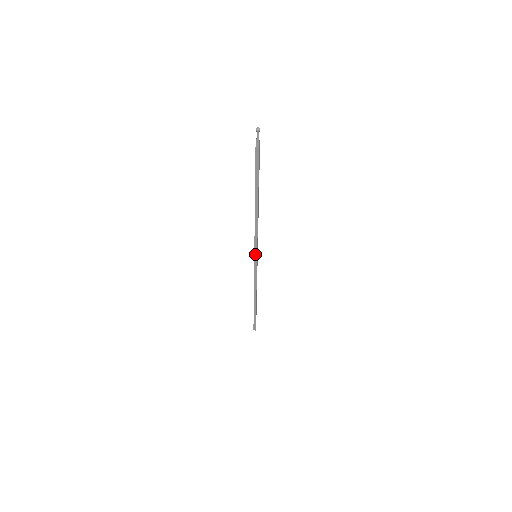
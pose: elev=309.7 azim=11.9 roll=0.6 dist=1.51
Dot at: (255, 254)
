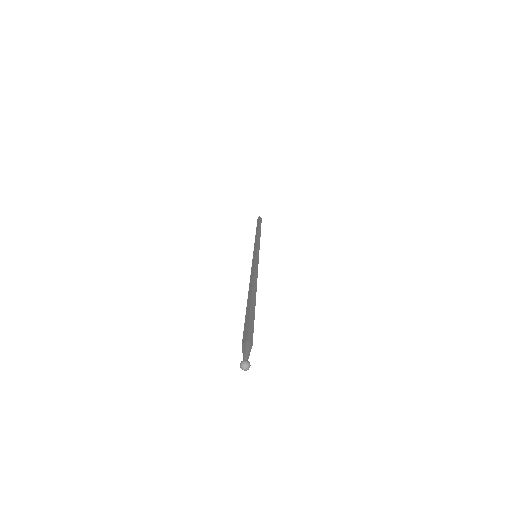
Dot at: occluded
